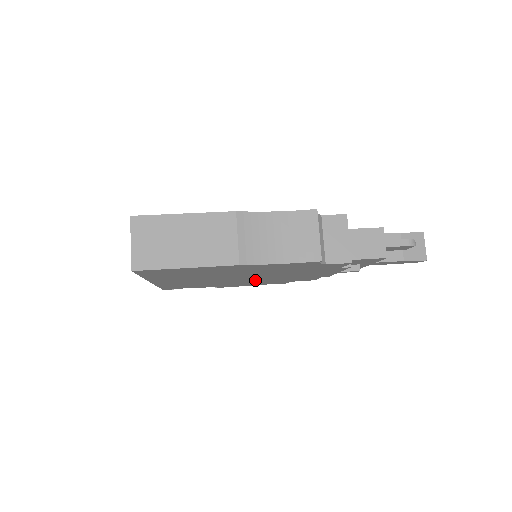
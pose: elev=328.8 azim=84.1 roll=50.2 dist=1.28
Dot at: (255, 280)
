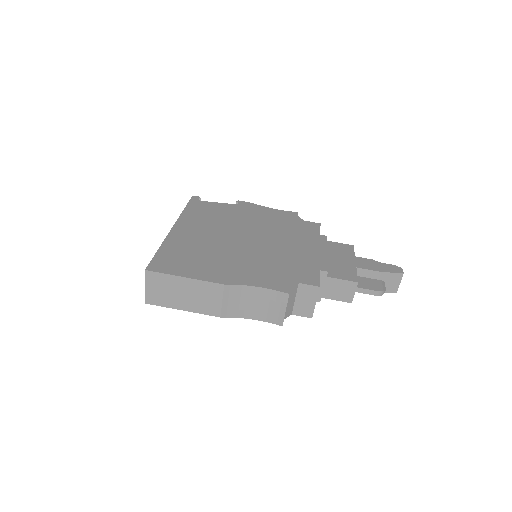
Dot at: occluded
